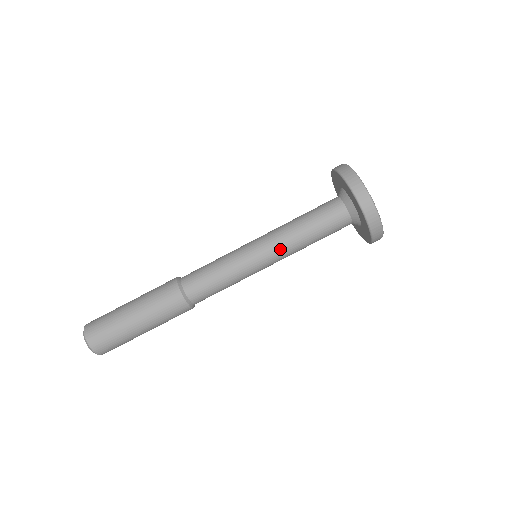
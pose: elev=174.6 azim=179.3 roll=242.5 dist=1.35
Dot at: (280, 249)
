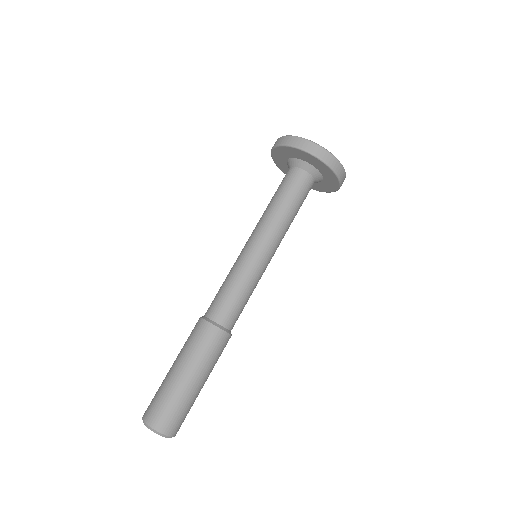
Dot at: (263, 229)
